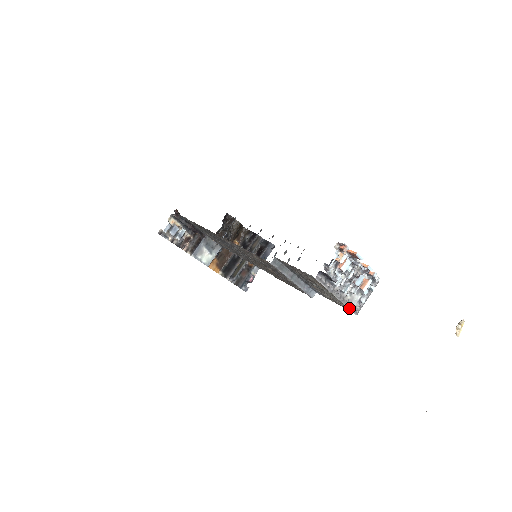
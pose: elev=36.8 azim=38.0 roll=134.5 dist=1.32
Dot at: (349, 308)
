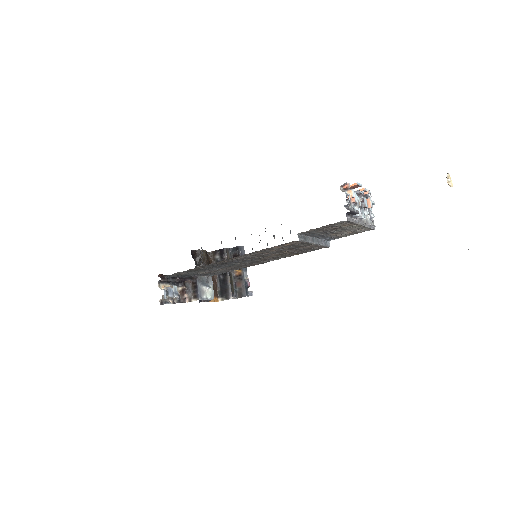
Dot at: (370, 228)
